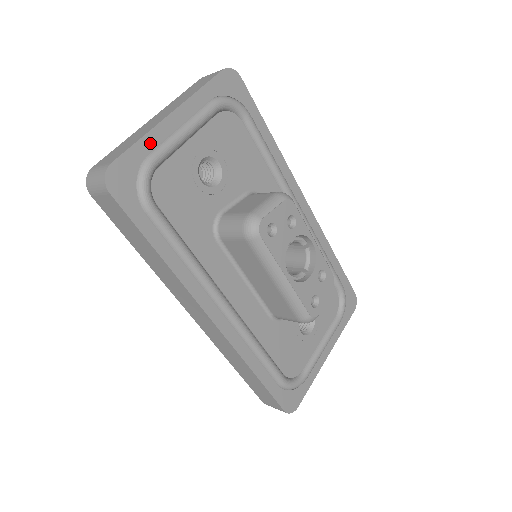
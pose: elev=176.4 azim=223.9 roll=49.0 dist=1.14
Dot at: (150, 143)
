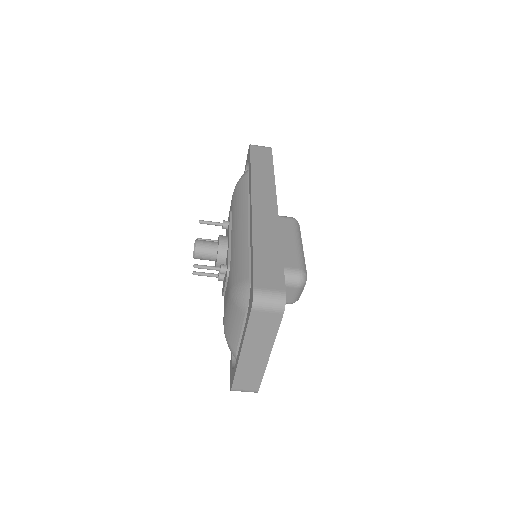
Dot at: occluded
